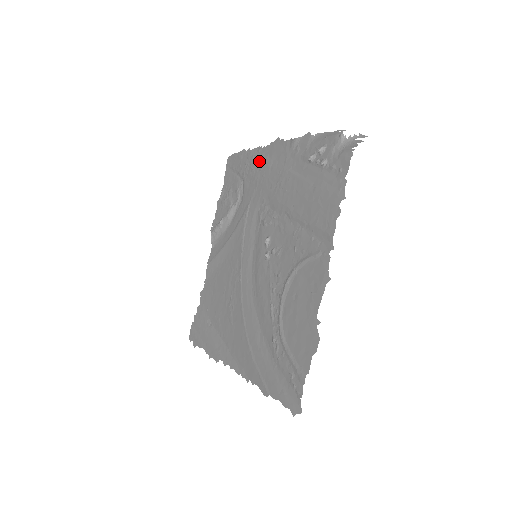
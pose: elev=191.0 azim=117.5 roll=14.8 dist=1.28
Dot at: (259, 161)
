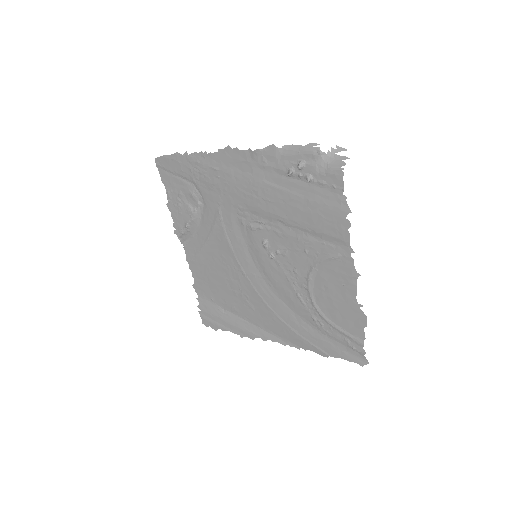
Dot at: (211, 168)
